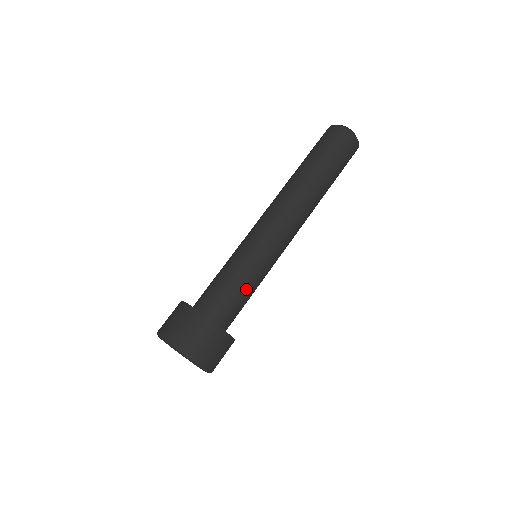
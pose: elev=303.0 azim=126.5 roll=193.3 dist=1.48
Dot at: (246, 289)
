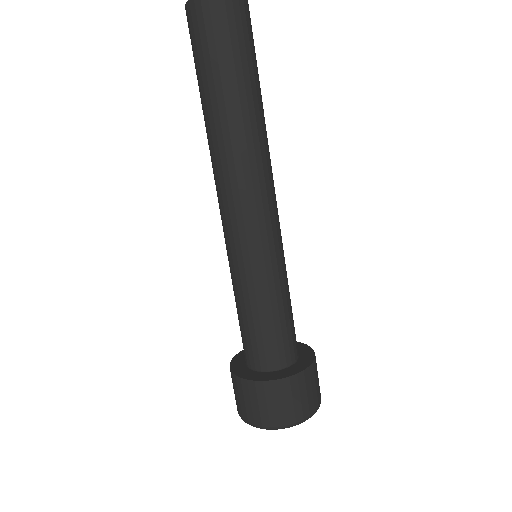
Dot at: (287, 305)
